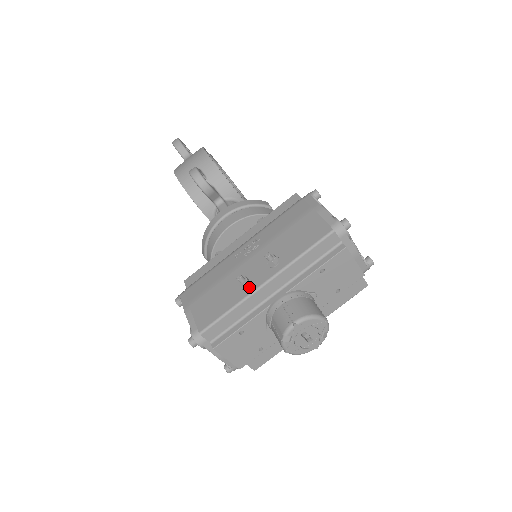
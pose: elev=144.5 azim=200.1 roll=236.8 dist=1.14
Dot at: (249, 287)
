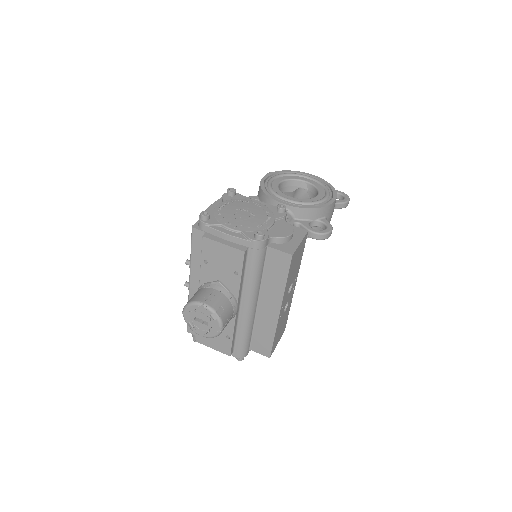
Dot at: occluded
